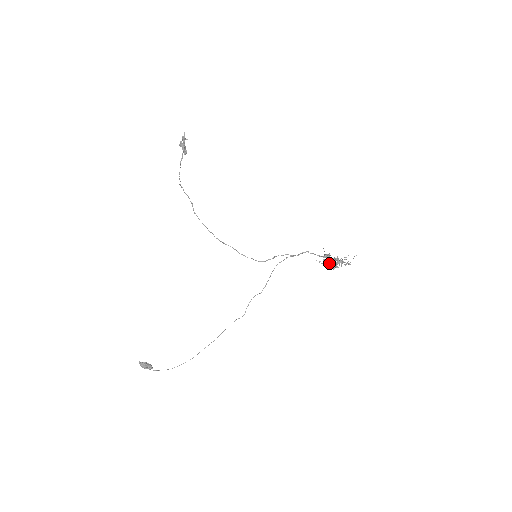
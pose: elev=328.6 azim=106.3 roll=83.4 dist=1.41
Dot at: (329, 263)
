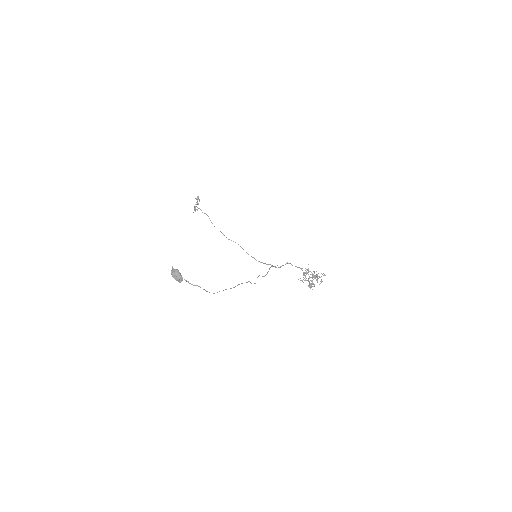
Dot at: (307, 280)
